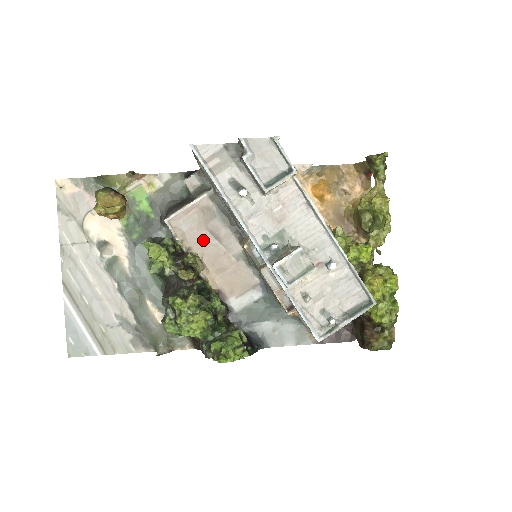
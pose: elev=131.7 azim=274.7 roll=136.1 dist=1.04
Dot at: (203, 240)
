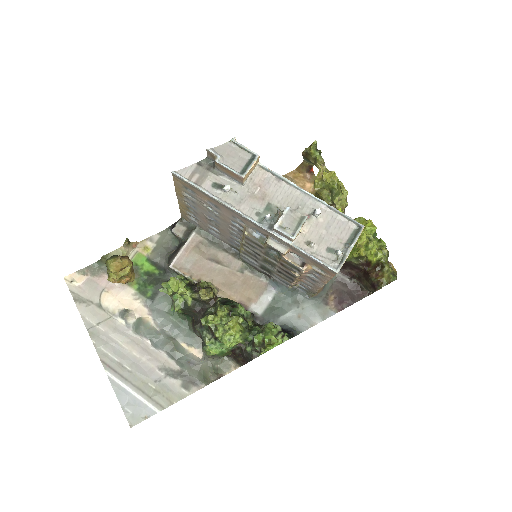
Dot at: (207, 269)
